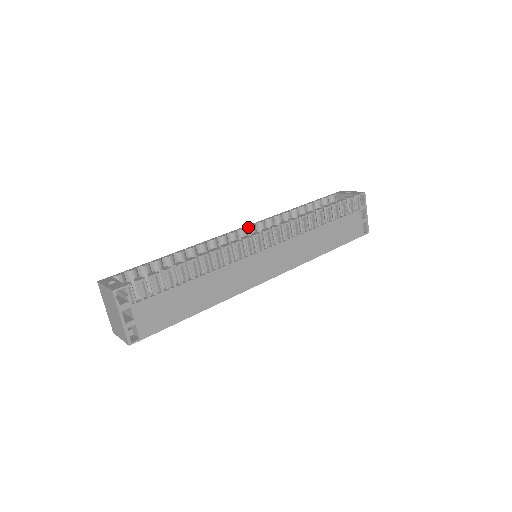
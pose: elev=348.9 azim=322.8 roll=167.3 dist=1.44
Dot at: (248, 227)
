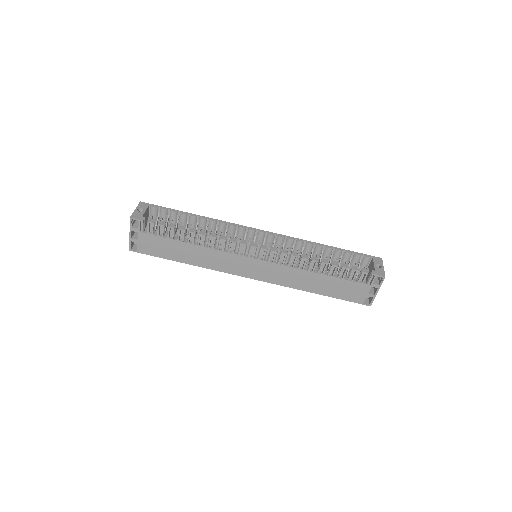
Dot at: (268, 233)
